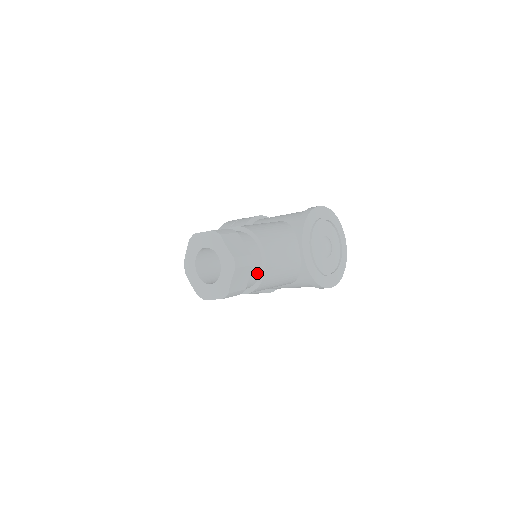
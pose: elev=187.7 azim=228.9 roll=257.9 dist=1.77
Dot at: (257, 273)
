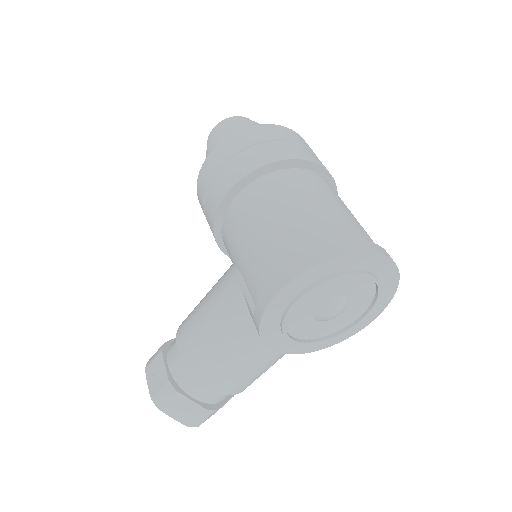
Dot at: occluded
